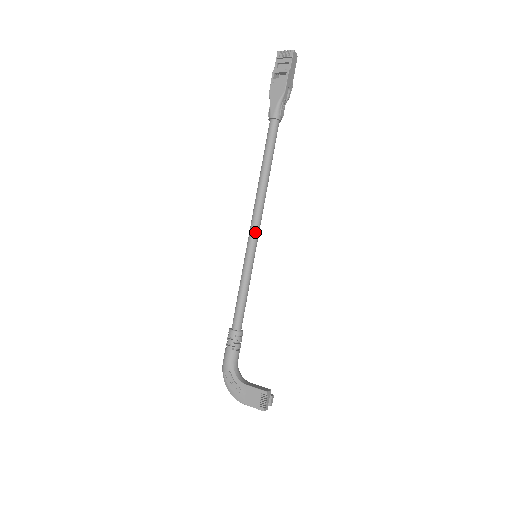
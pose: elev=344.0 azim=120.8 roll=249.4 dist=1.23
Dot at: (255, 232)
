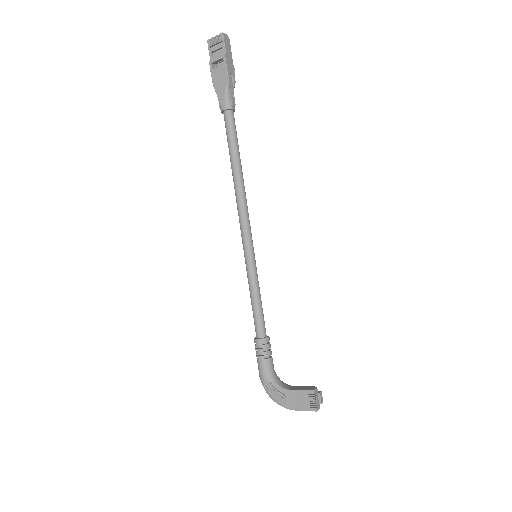
Dot at: (247, 232)
